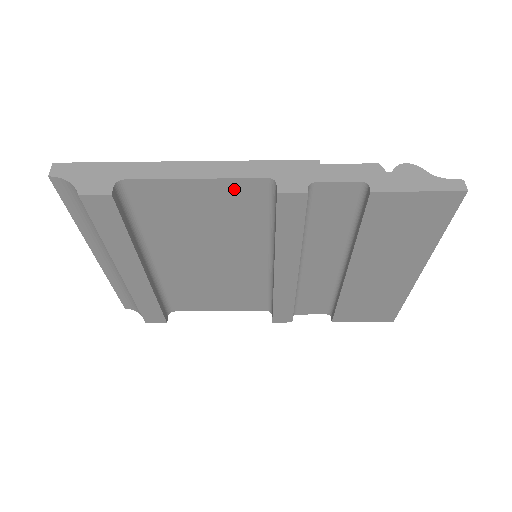
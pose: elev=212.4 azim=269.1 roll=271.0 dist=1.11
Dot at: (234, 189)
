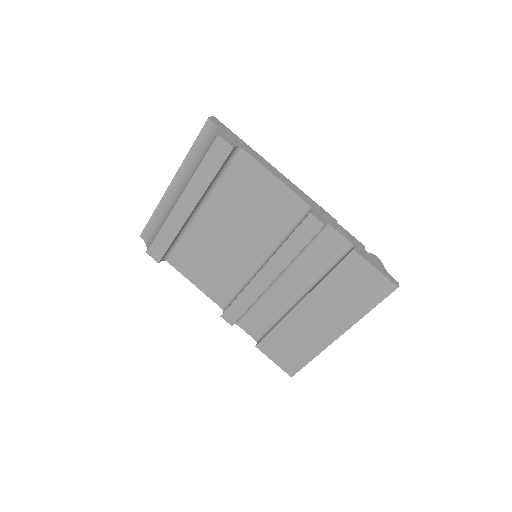
Dot at: (288, 198)
